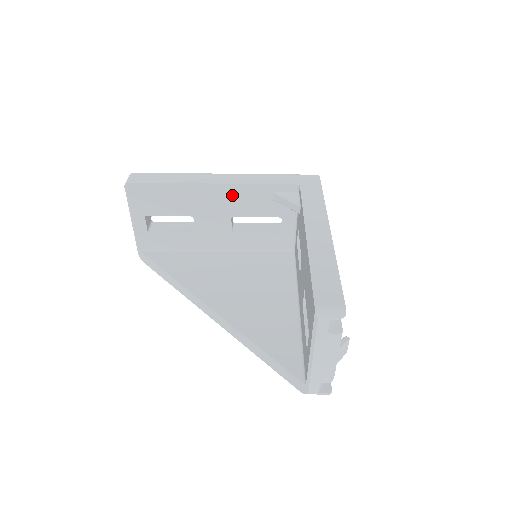
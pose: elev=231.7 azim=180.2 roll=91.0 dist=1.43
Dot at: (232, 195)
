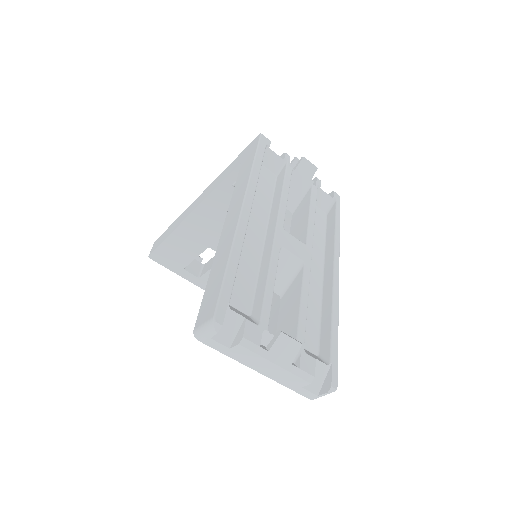
Dot at: (210, 212)
